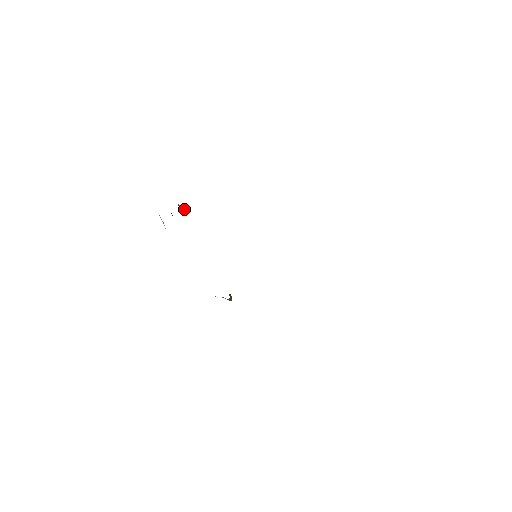
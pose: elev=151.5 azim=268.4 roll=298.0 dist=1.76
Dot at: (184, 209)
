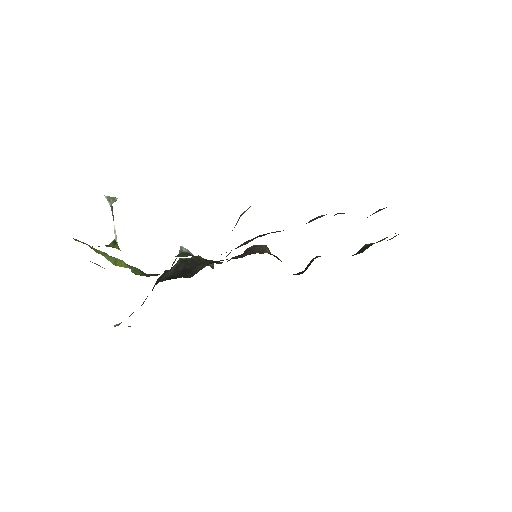
Dot at: (109, 199)
